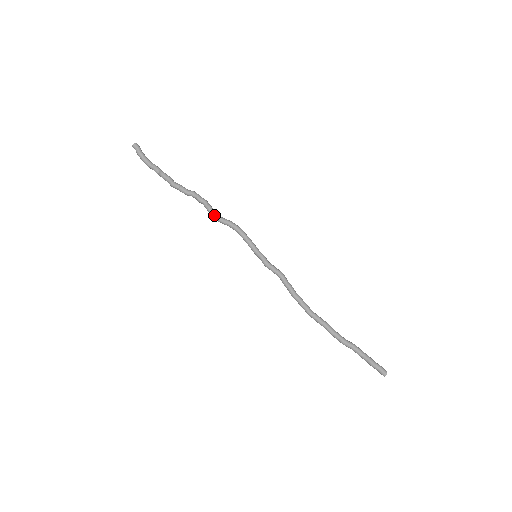
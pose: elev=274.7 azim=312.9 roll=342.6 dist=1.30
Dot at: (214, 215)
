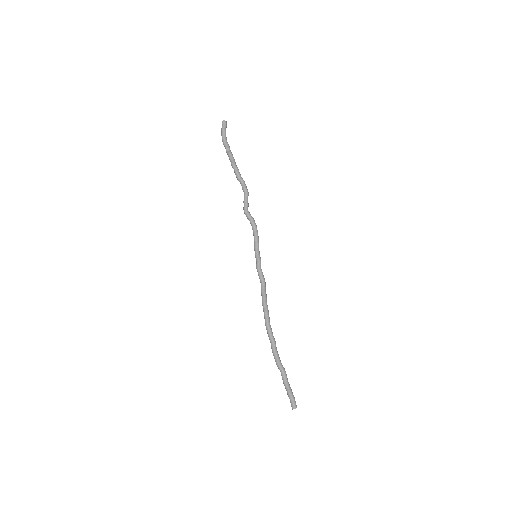
Dot at: (246, 207)
